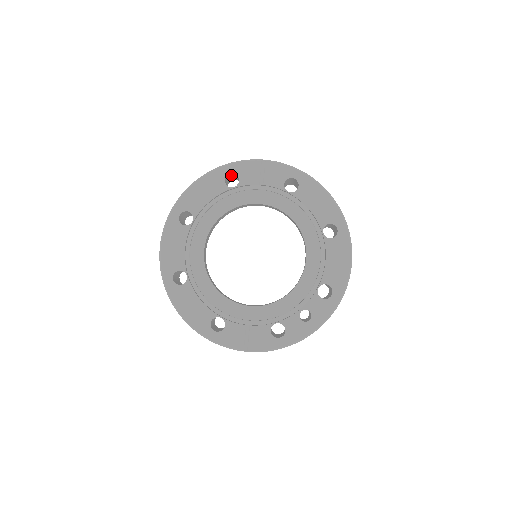
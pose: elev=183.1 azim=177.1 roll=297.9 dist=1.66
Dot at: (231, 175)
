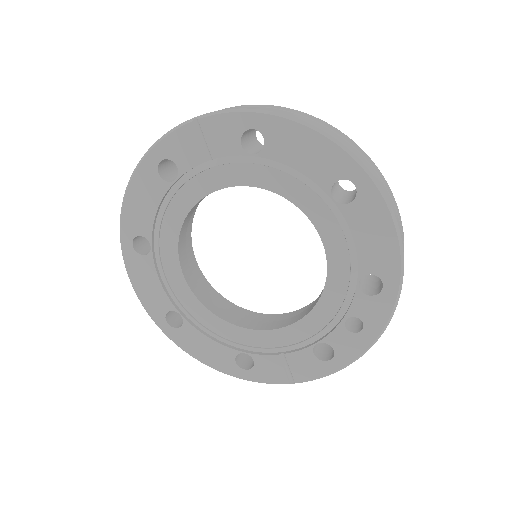
Dot at: occluded
